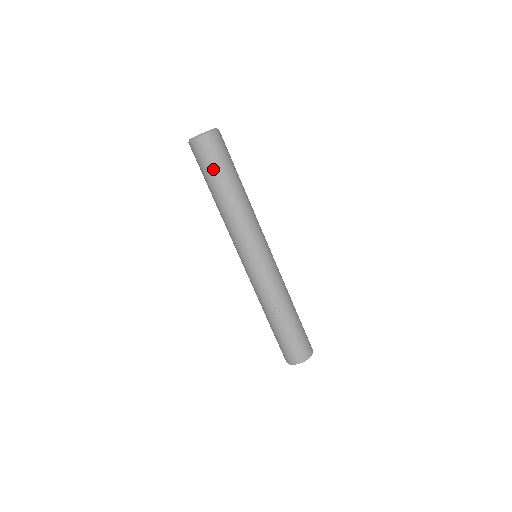
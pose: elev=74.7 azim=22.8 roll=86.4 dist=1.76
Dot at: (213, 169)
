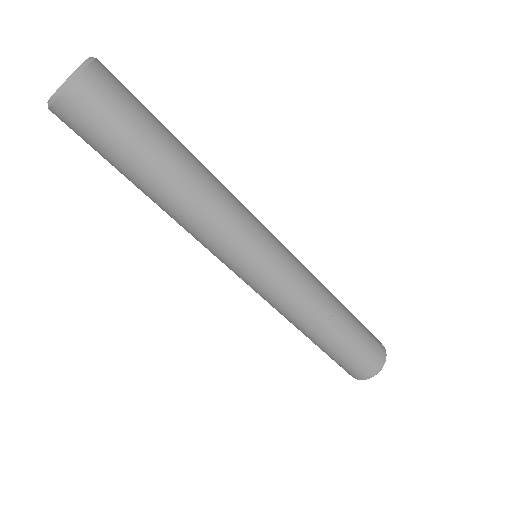
Dot at: (127, 139)
